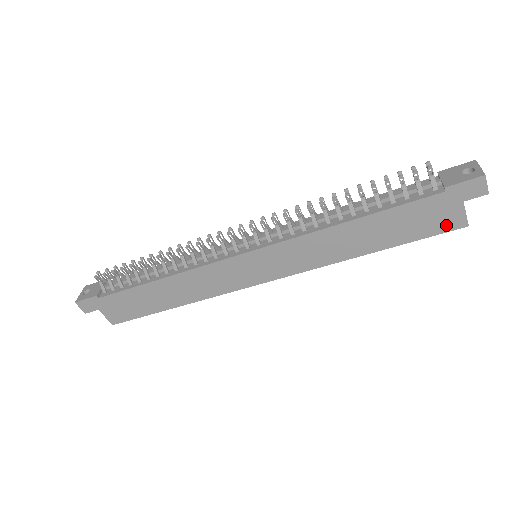
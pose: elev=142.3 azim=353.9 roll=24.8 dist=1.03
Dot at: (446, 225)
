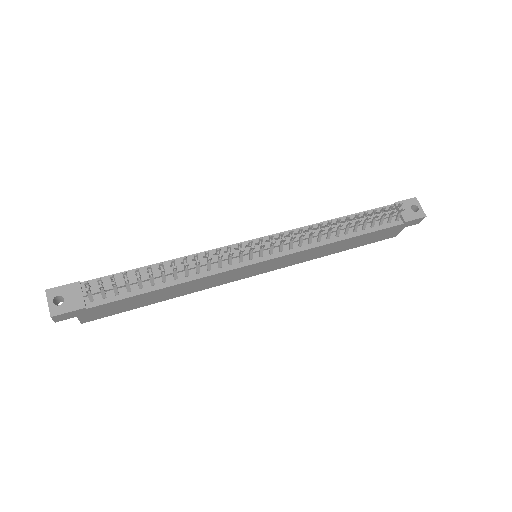
Dot at: (387, 237)
